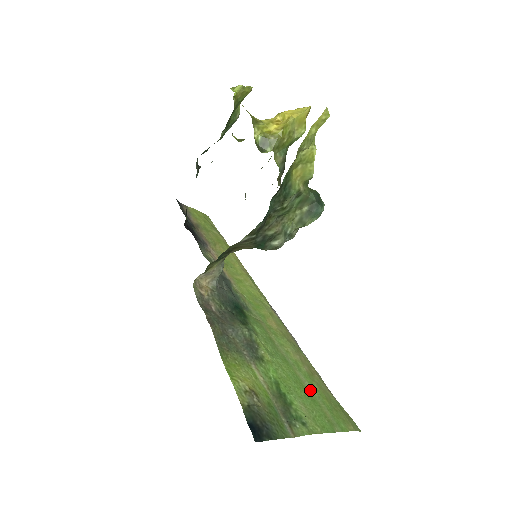
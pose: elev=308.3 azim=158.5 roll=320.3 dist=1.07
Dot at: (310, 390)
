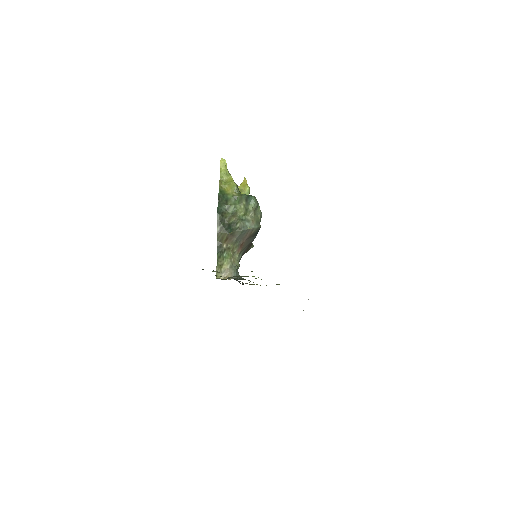
Dot at: occluded
